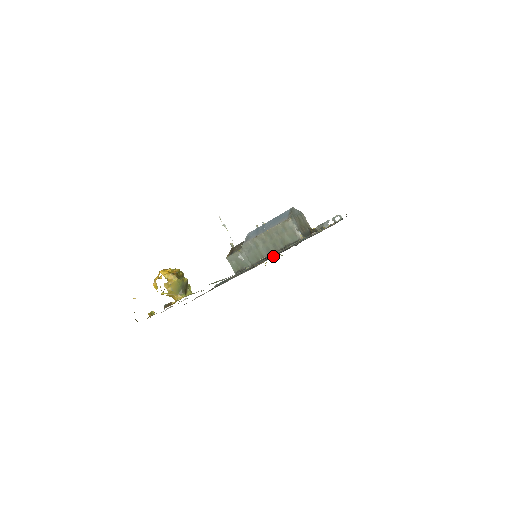
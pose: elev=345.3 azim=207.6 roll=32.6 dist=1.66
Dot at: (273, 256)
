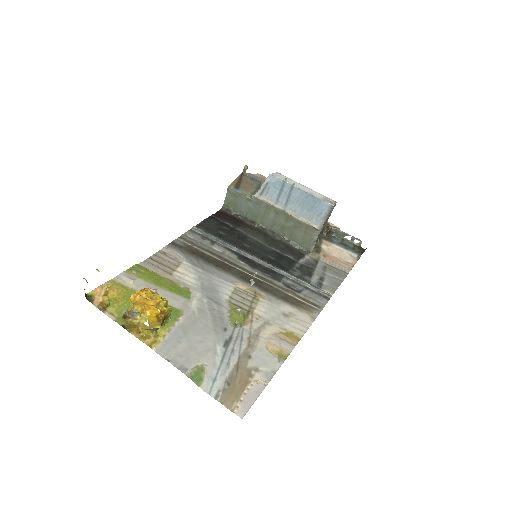
Dot at: (270, 287)
